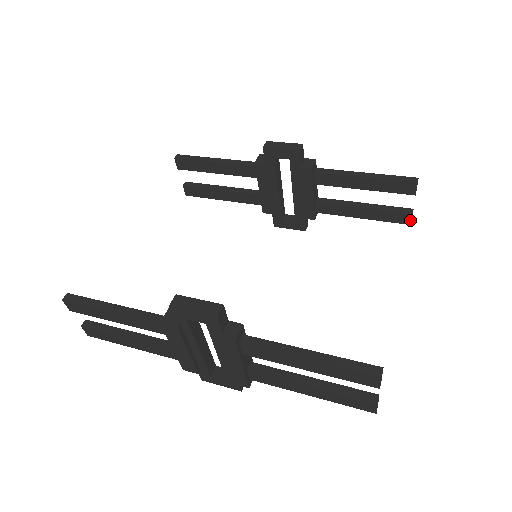
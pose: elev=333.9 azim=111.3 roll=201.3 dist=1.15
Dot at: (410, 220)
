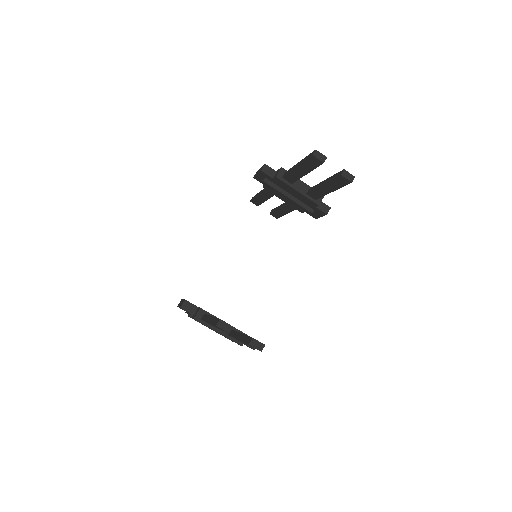
Dot at: (347, 179)
